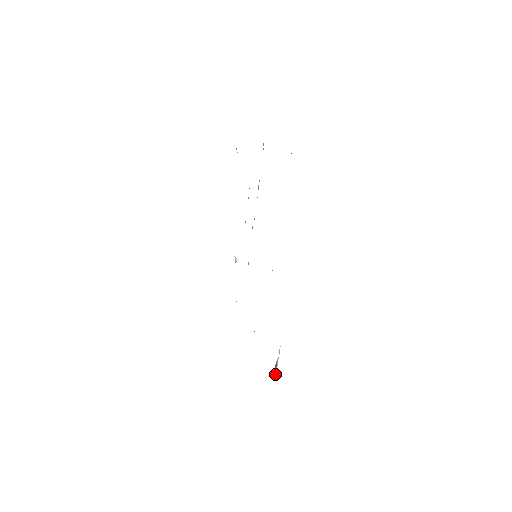
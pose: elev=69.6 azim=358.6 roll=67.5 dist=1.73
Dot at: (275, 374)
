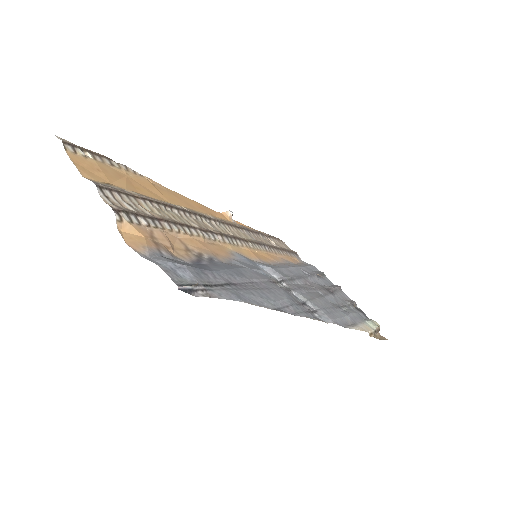
Dot at: (378, 327)
